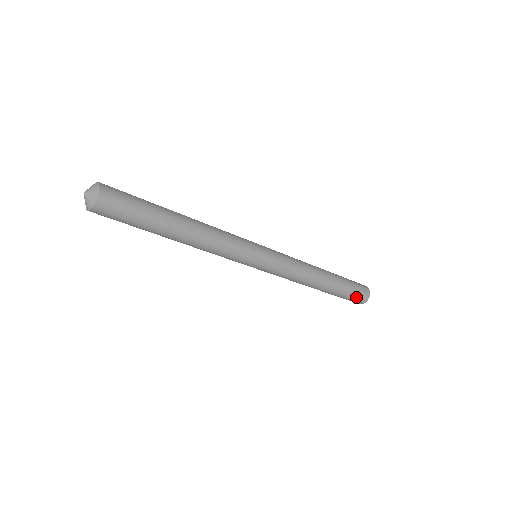
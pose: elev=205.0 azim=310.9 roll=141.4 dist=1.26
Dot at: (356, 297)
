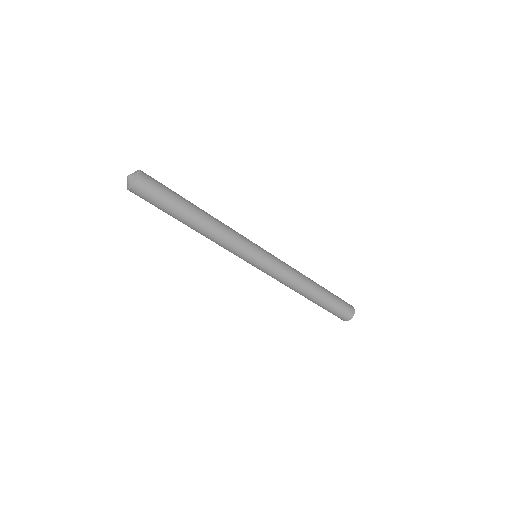
Dot at: (344, 304)
